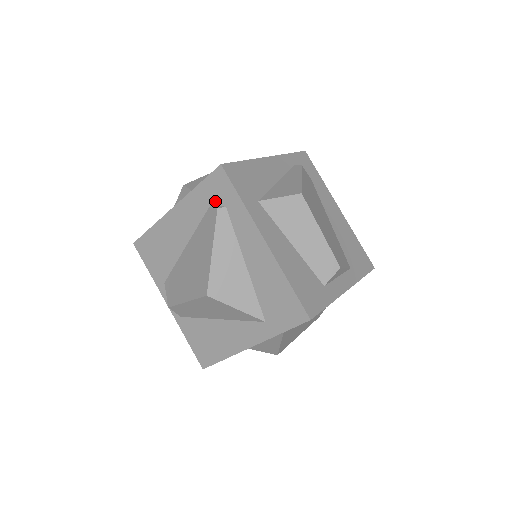
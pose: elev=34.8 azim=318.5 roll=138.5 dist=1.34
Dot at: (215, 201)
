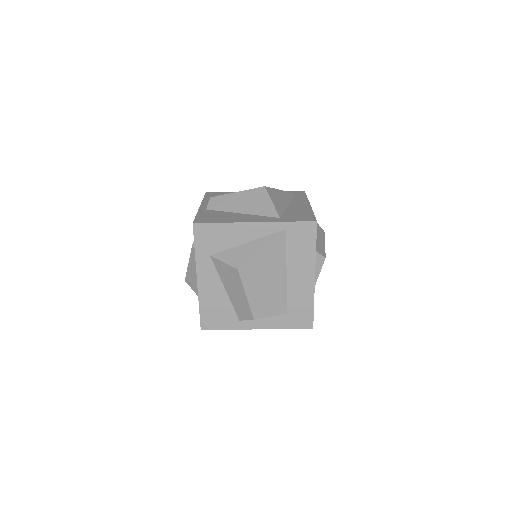
Dot at: occluded
